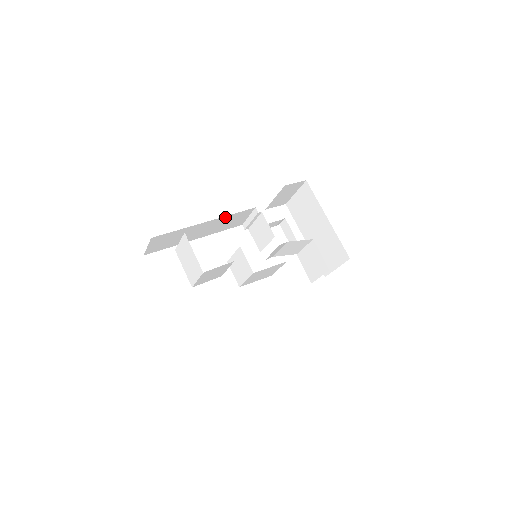
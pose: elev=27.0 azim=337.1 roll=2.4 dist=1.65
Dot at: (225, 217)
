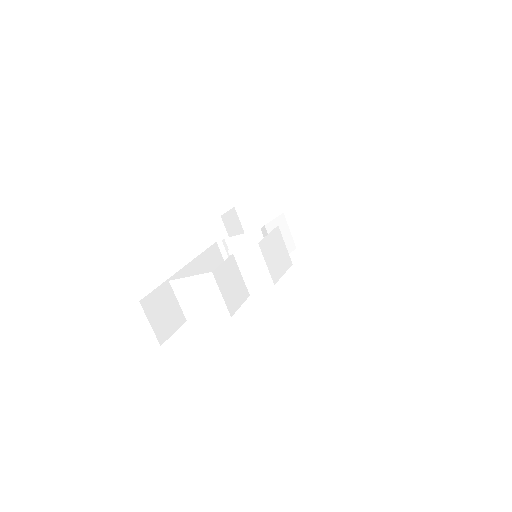
Dot at: (197, 260)
